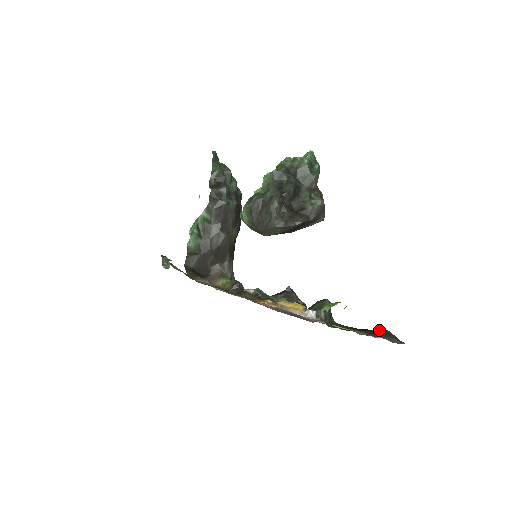
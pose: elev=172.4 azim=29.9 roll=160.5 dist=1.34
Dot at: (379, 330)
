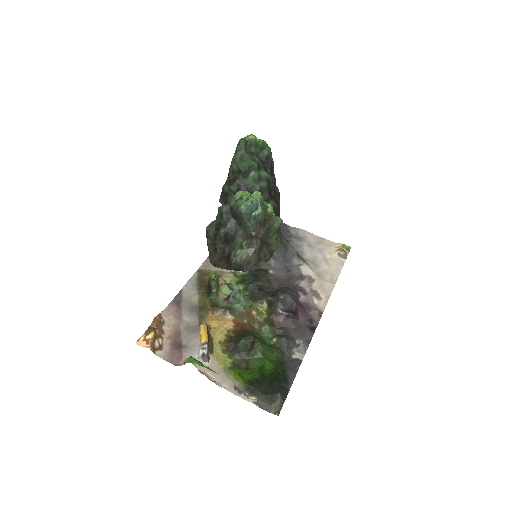
Dot at: (278, 388)
